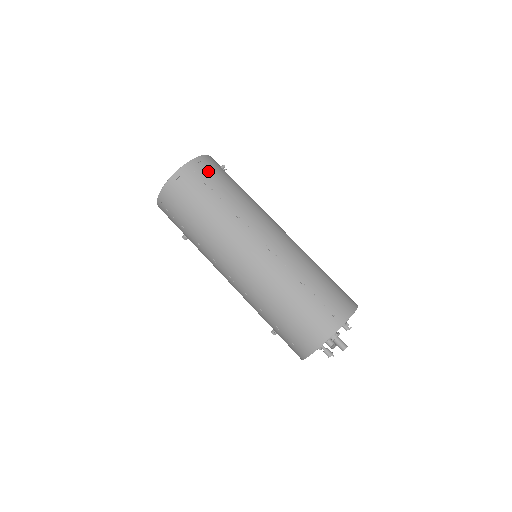
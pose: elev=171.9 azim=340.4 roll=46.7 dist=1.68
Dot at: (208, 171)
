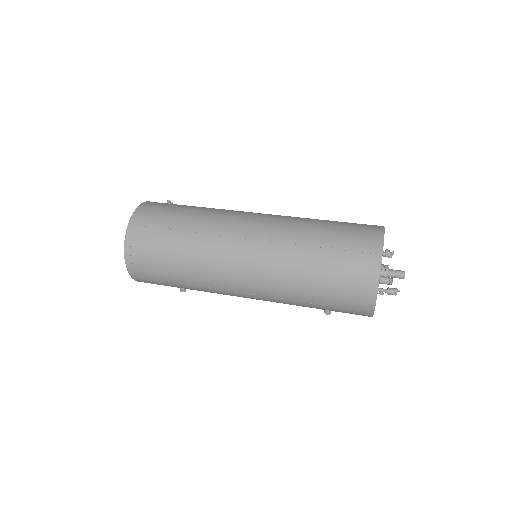
Dot at: (153, 215)
